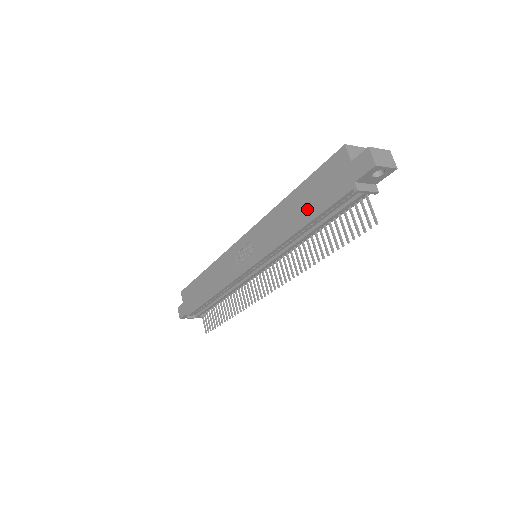
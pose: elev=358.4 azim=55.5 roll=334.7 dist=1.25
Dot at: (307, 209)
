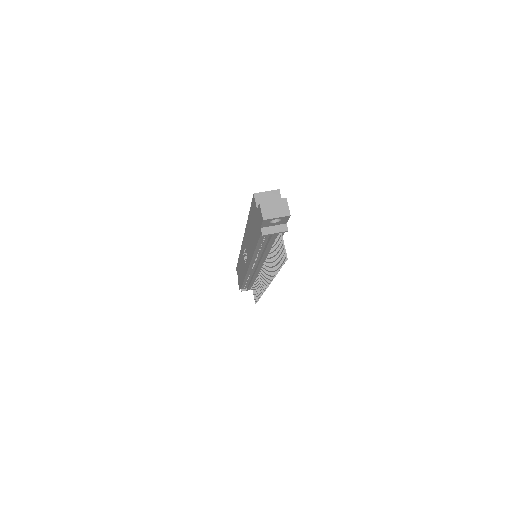
Dot at: (253, 237)
